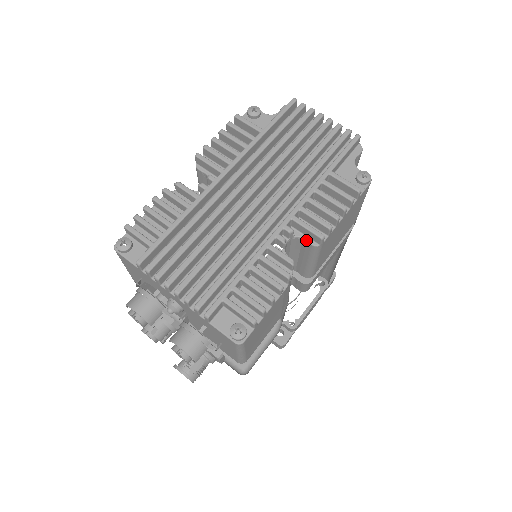
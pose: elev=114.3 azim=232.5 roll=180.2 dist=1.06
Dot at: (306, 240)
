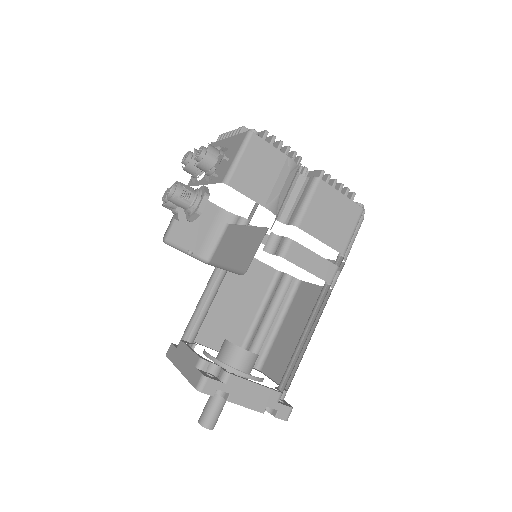
Dot at: (312, 177)
